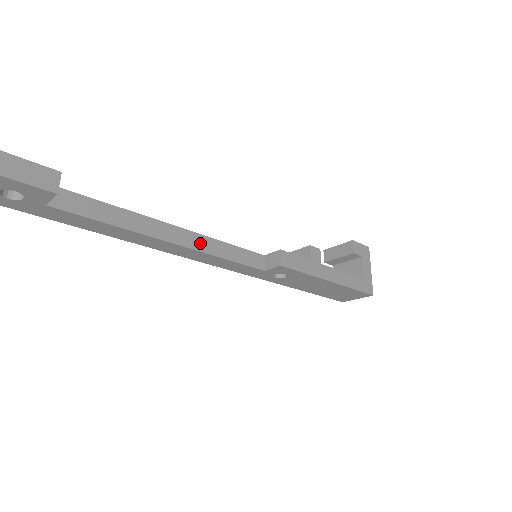
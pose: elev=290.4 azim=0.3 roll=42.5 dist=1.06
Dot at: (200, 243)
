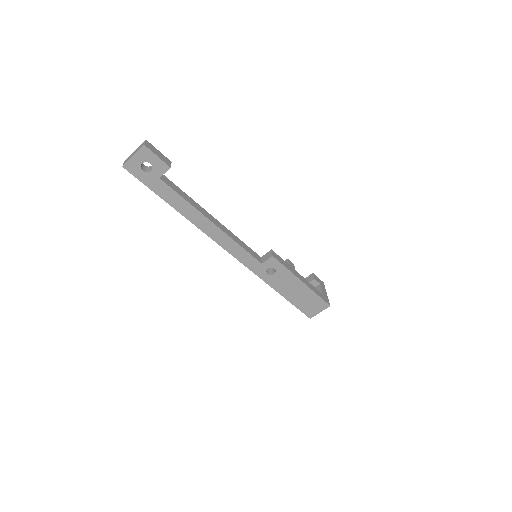
Dot at: (227, 232)
